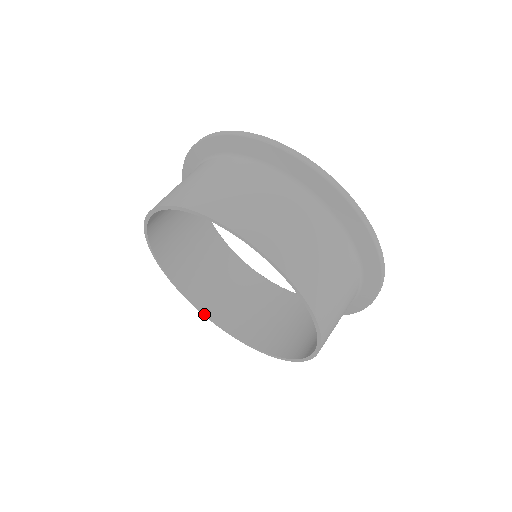
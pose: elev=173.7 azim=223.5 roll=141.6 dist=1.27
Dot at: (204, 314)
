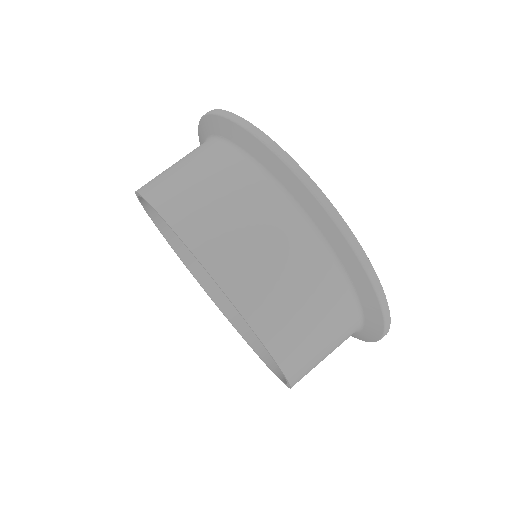
Dot at: (197, 281)
